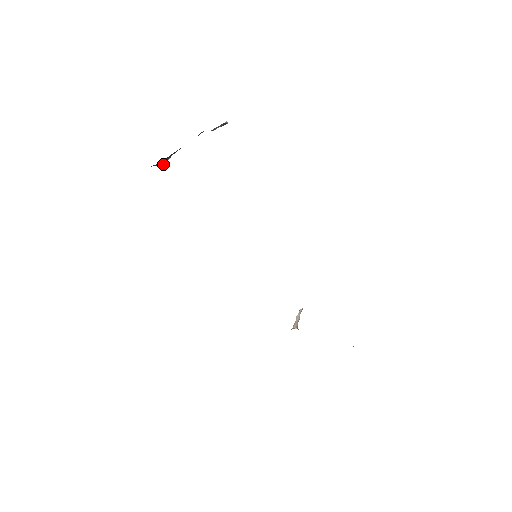
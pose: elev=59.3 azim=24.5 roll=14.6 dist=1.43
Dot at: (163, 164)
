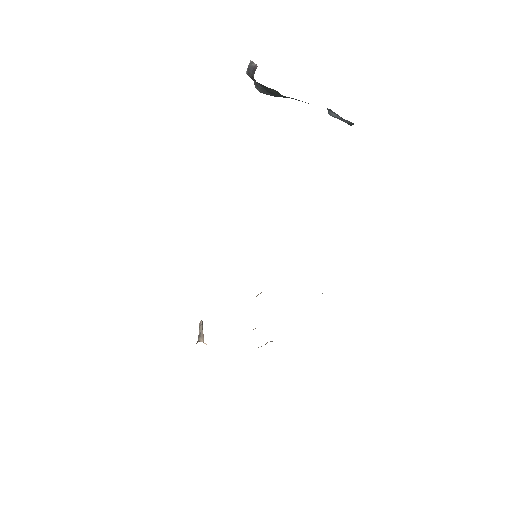
Dot at: (262, 92)
